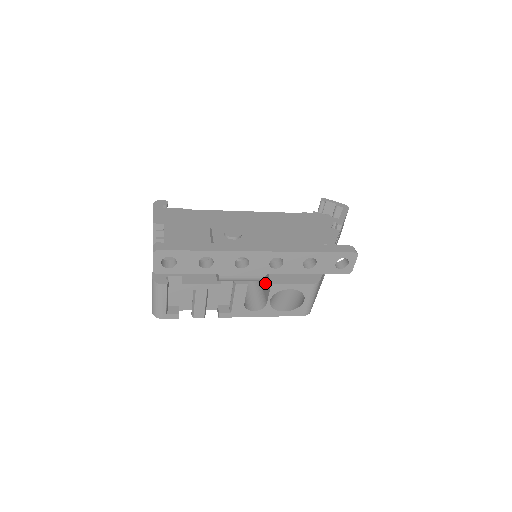
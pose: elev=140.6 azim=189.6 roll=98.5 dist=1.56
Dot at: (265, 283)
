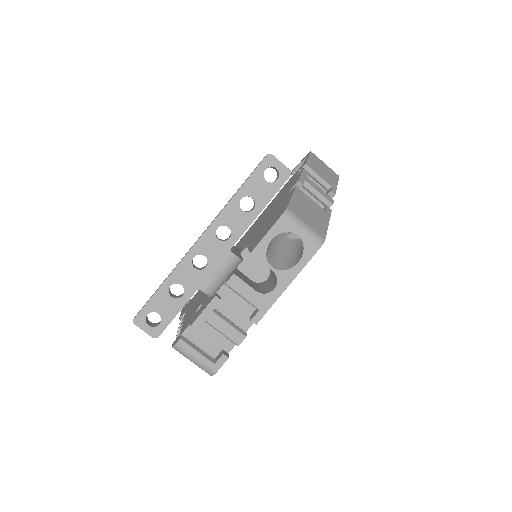
Dot at: occluded
